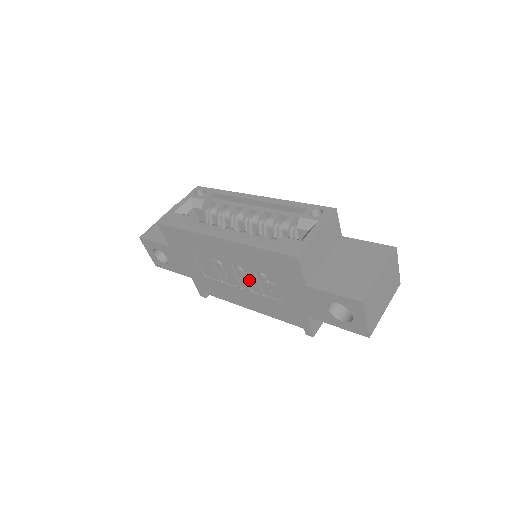
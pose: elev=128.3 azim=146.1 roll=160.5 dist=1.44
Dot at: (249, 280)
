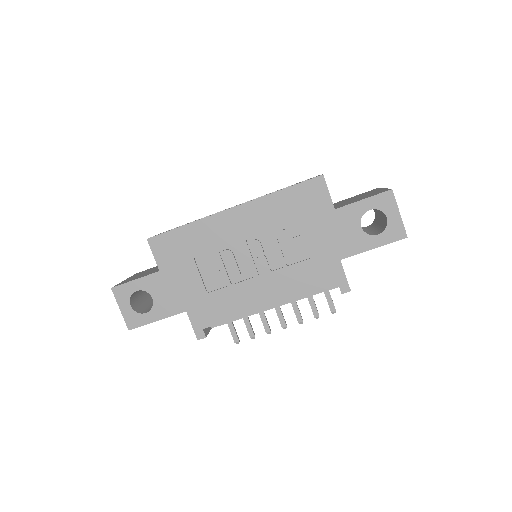
Dot at: (268, 254)
